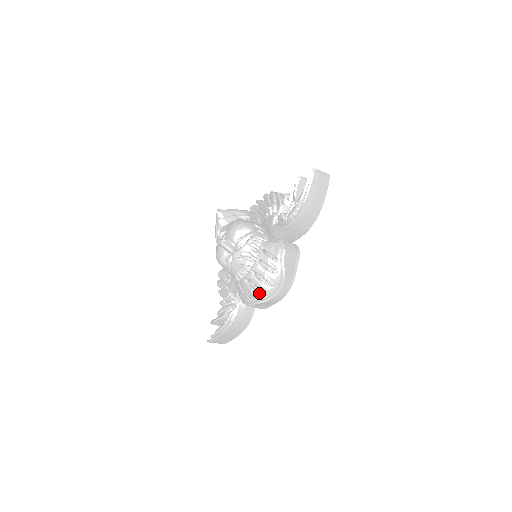
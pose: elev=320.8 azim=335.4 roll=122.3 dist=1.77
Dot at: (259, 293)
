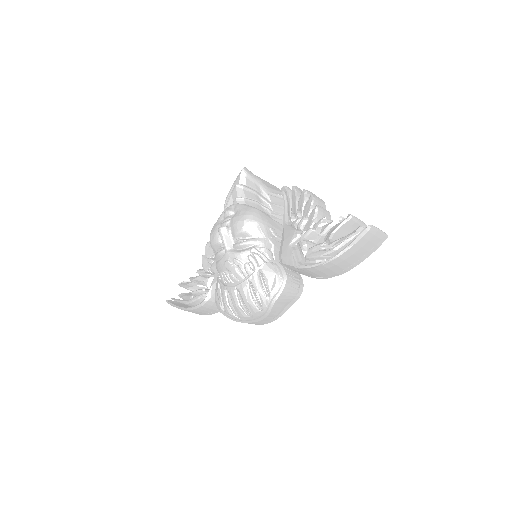
Dot at: (233, 312)
